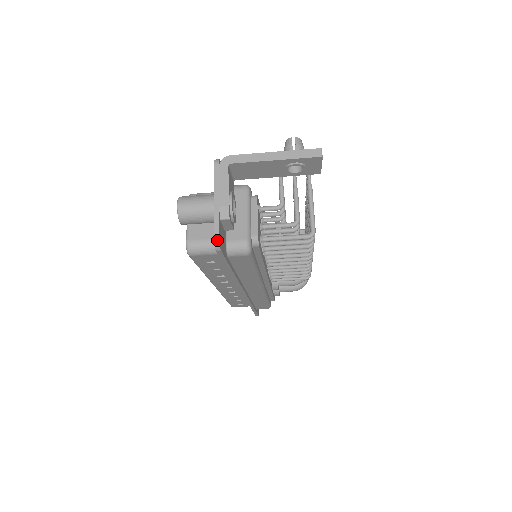
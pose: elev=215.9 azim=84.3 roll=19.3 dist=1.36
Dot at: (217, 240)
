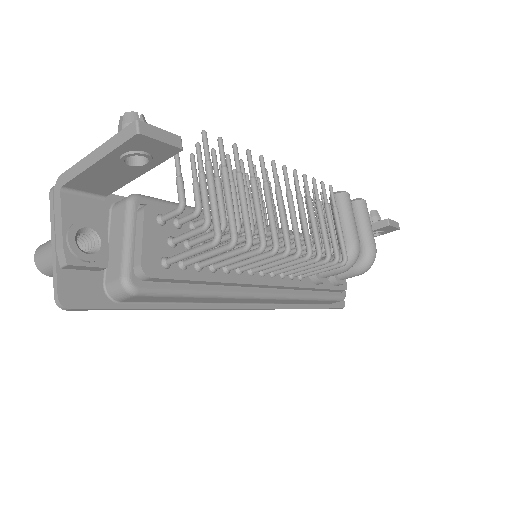
Dot at: (56, 298)
